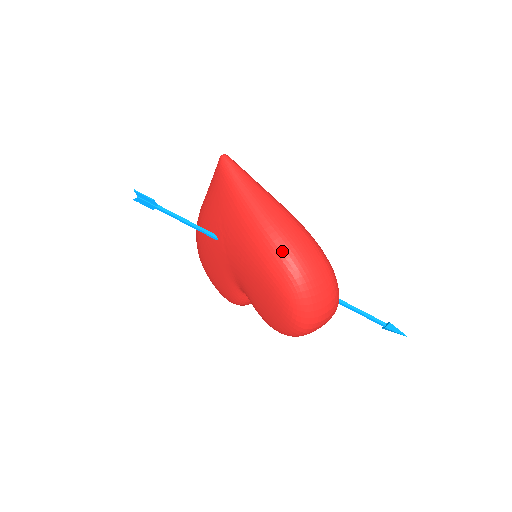
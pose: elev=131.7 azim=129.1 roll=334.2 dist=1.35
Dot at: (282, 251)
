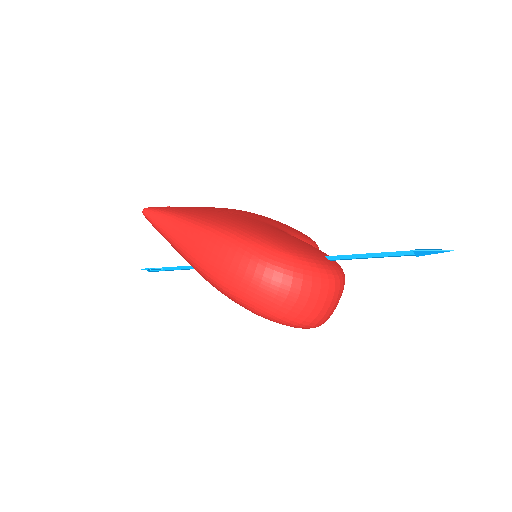
Dot at: (215, 280)
